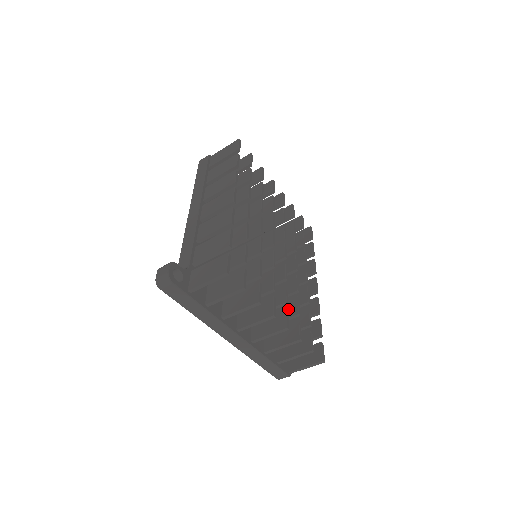
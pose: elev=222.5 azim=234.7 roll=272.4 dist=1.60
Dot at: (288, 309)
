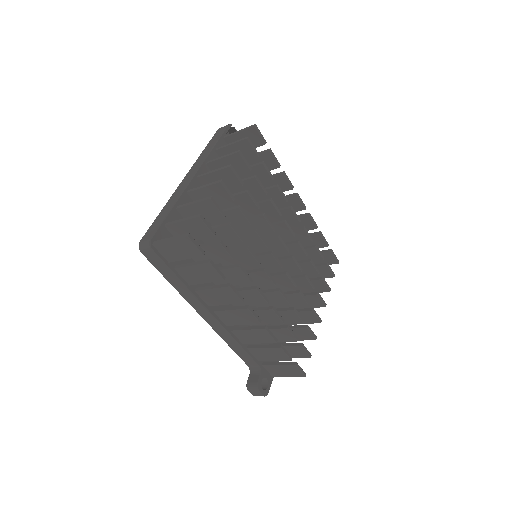
Dot at: (306, 270)
